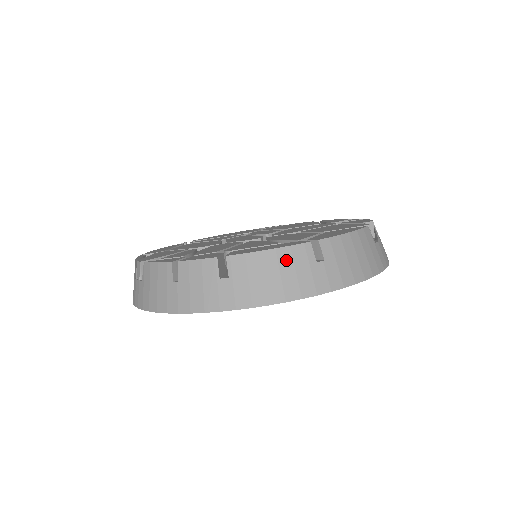
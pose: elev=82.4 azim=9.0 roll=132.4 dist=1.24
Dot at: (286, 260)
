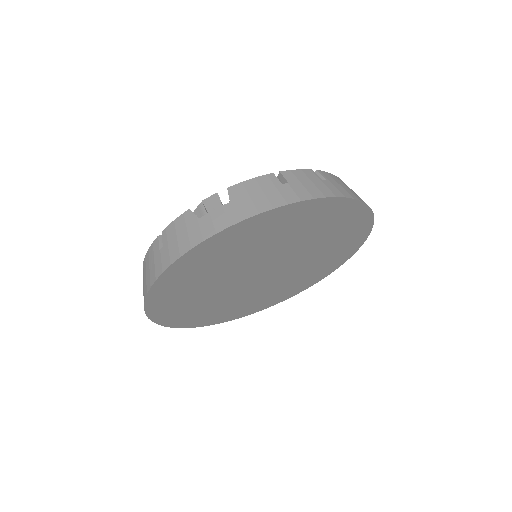
Dot at: occluded
